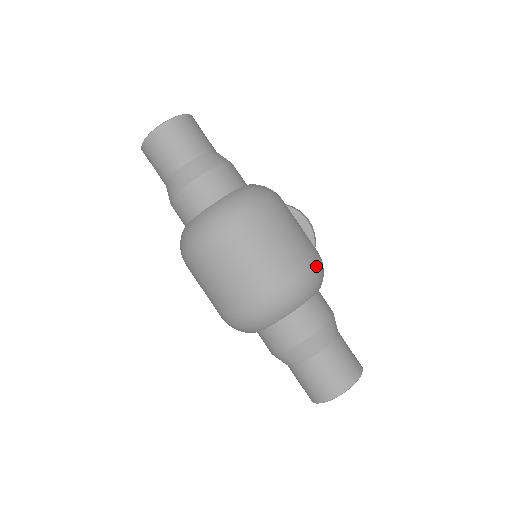
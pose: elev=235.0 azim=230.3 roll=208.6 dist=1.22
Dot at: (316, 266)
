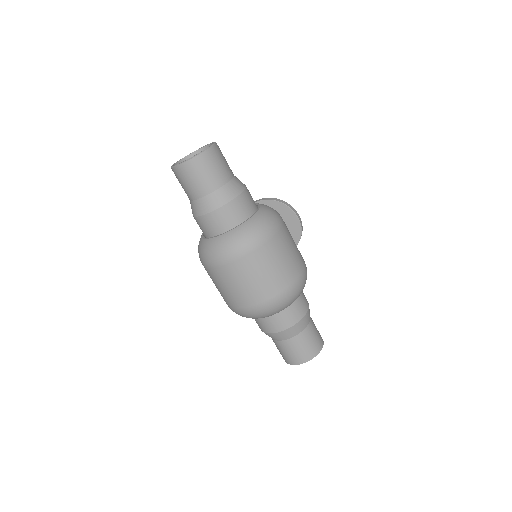
Dot at: (302, 280)
